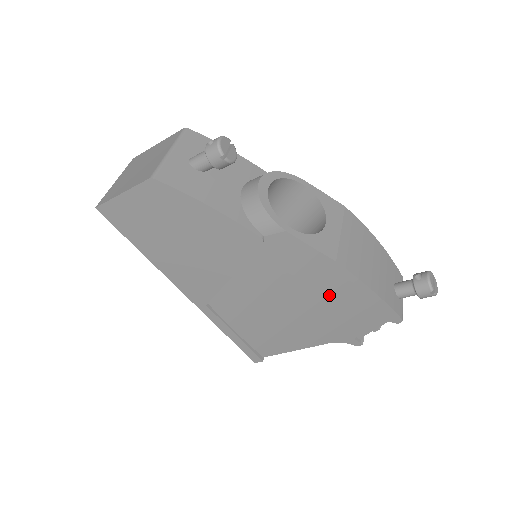
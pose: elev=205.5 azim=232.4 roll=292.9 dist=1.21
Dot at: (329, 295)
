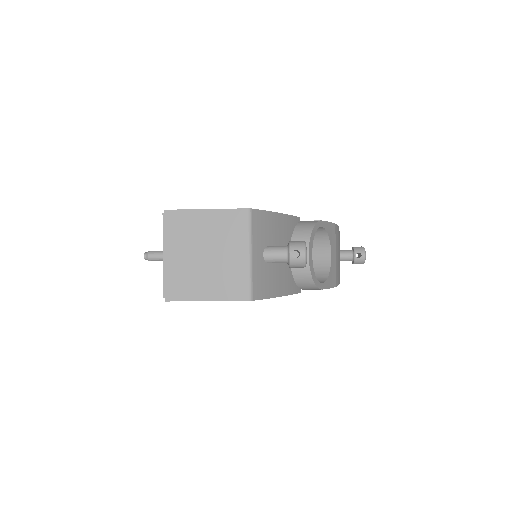
Dot at: occluded
